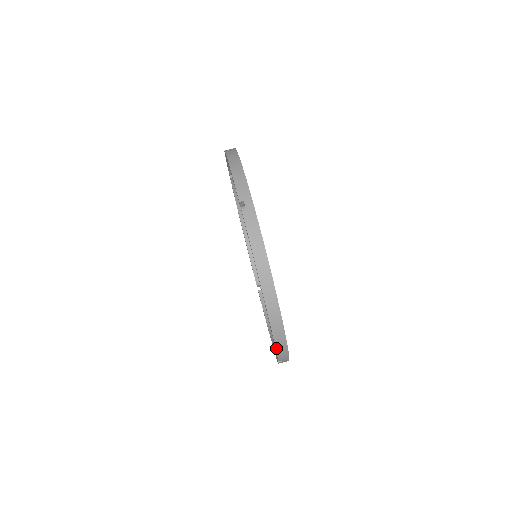
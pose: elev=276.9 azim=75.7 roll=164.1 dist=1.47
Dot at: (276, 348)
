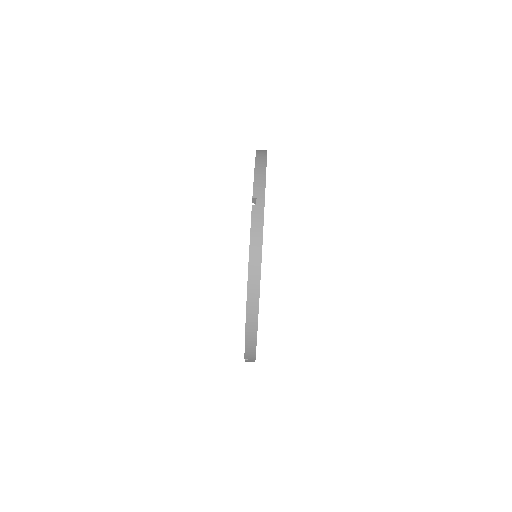
Dot at: (245, 344)
